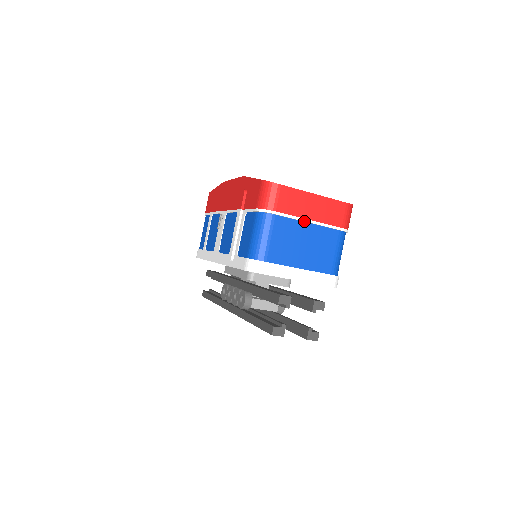
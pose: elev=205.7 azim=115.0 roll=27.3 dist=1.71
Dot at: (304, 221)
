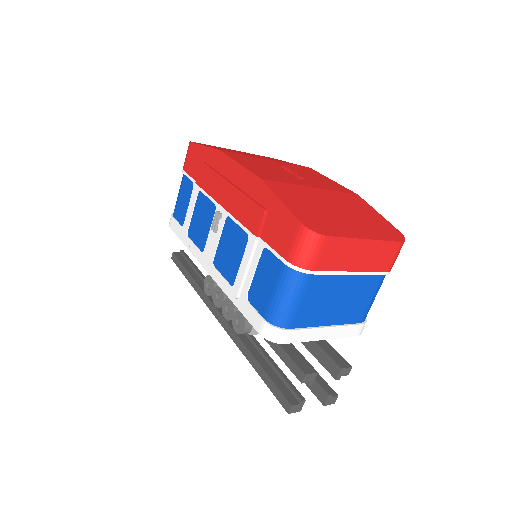
Dot at: (346, 274)
